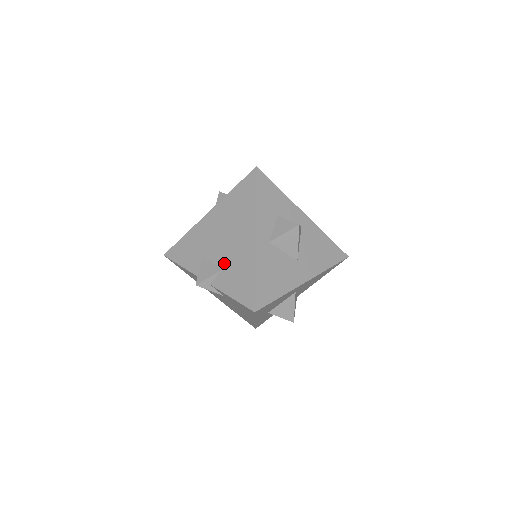
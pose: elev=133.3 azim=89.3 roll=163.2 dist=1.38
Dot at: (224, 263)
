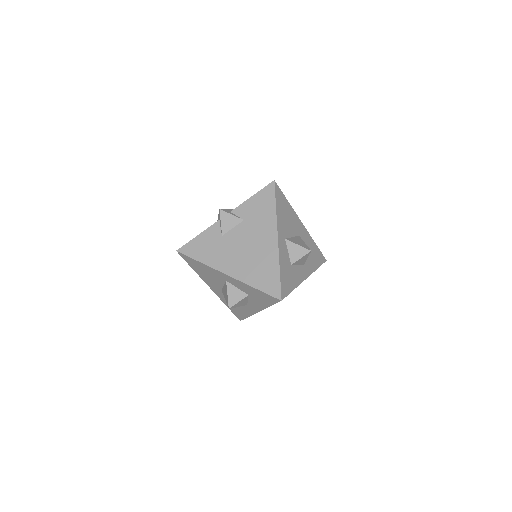
Dot at: occluded
